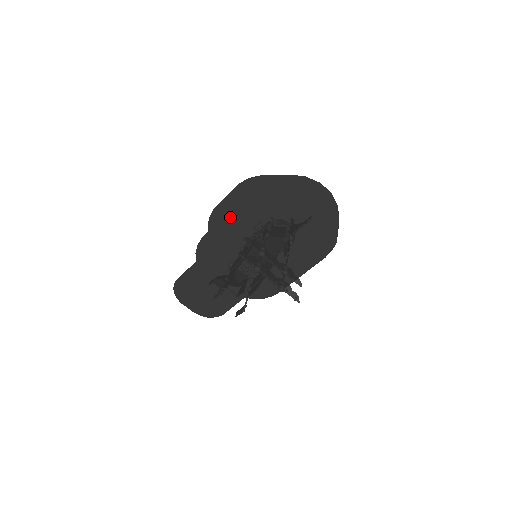
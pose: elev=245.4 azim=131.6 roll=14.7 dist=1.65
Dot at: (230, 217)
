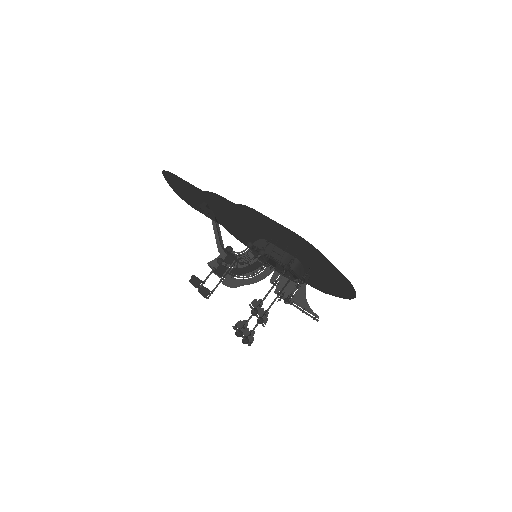
Dot at: (264, 222)
